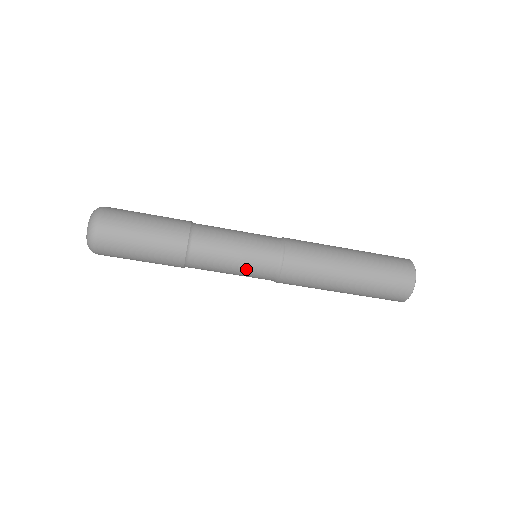
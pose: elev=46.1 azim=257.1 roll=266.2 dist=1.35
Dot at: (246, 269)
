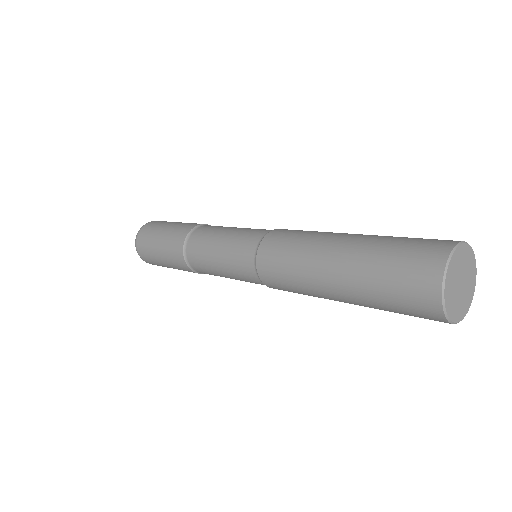
Dot at: occluded
